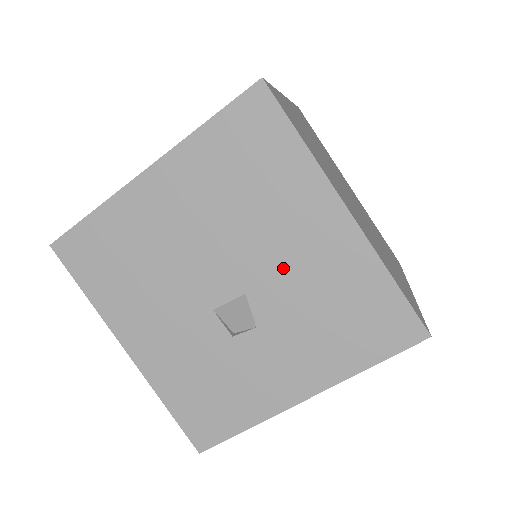
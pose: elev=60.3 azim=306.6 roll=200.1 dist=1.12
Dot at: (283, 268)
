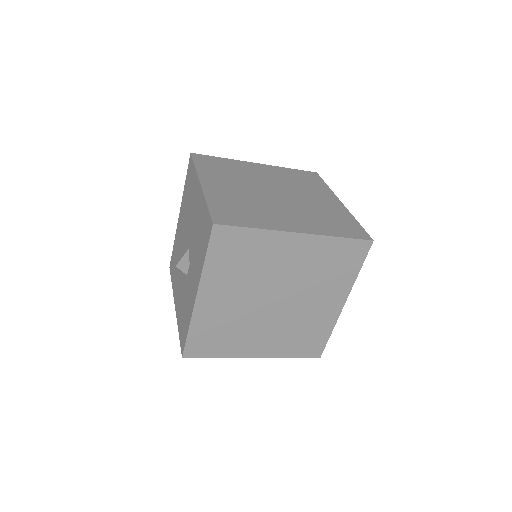
Dot at: (193, 227)
